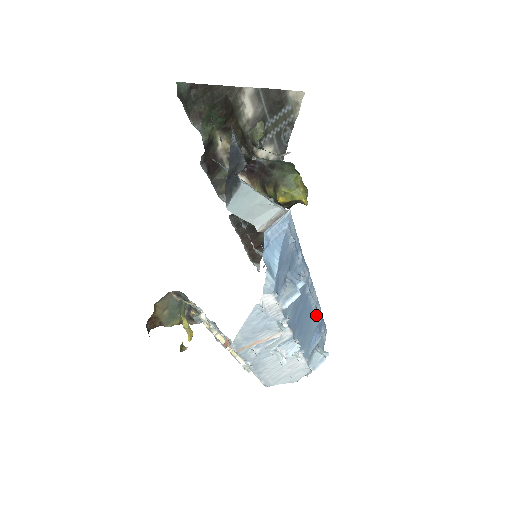
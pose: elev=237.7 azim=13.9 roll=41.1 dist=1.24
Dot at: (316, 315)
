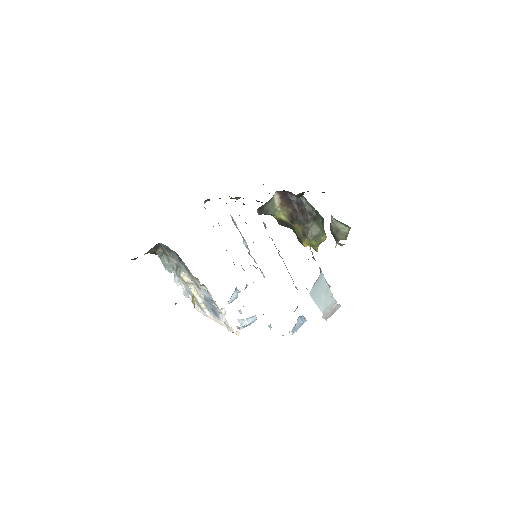
Dot at: occluded
